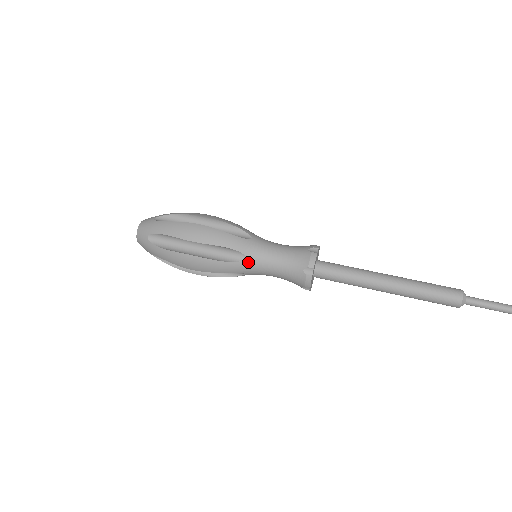
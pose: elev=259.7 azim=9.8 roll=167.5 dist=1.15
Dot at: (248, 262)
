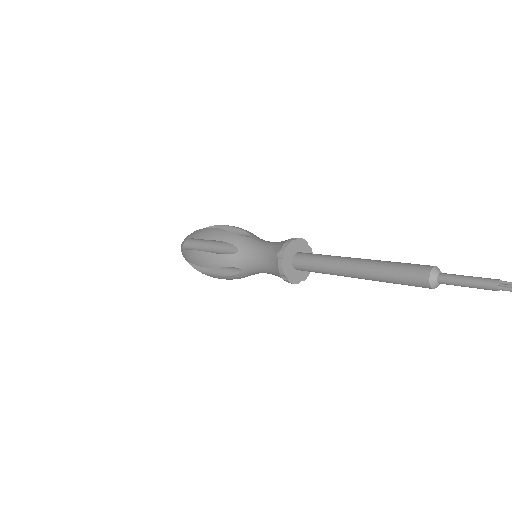
Dot at: (246, 272)
